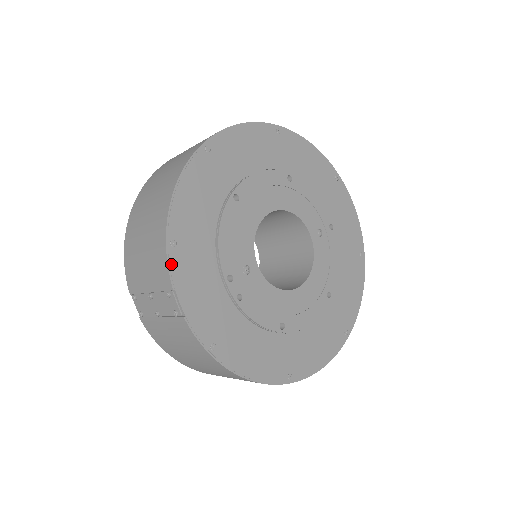
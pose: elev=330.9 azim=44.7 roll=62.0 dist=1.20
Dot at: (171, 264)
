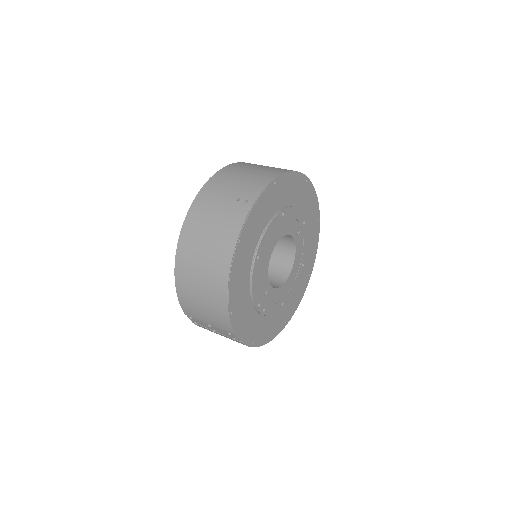
Dot at: (233, 324)
